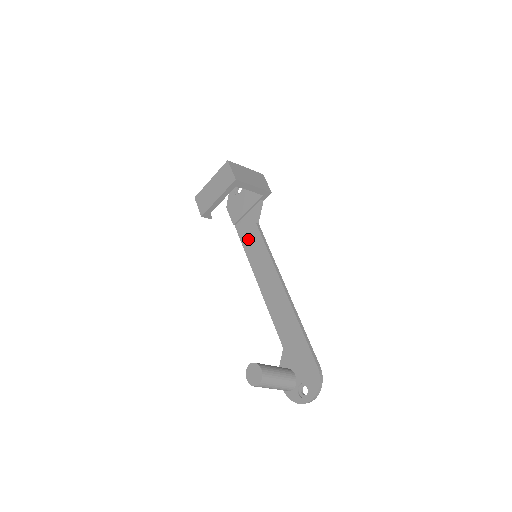
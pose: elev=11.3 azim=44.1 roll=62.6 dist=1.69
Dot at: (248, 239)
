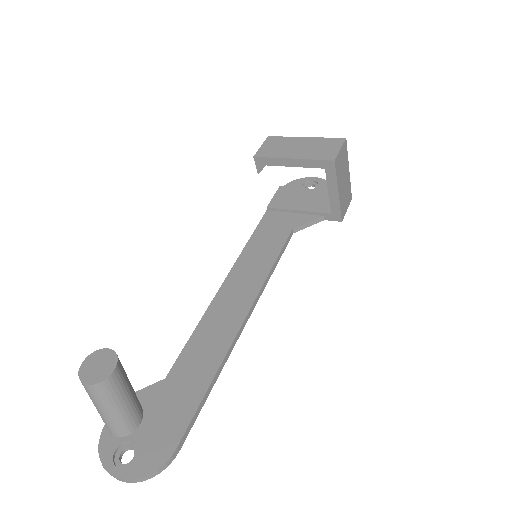
Dot at: (266, 234)
